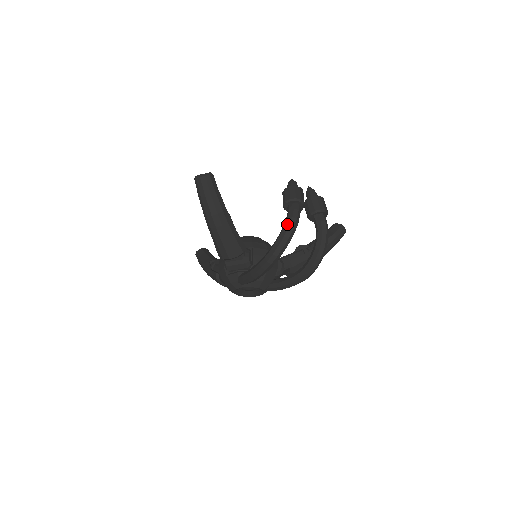
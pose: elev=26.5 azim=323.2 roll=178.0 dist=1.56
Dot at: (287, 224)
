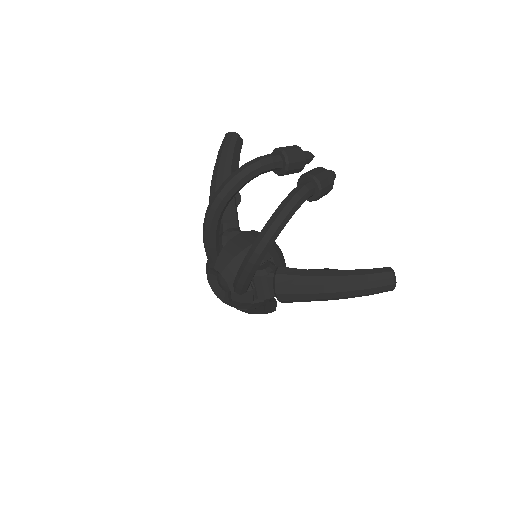
Dot at: (246, 163)
